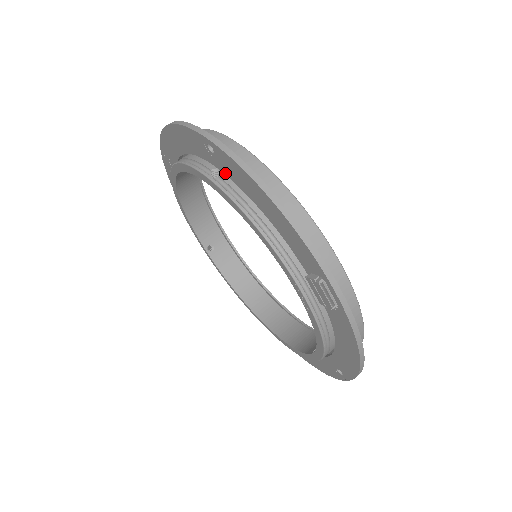
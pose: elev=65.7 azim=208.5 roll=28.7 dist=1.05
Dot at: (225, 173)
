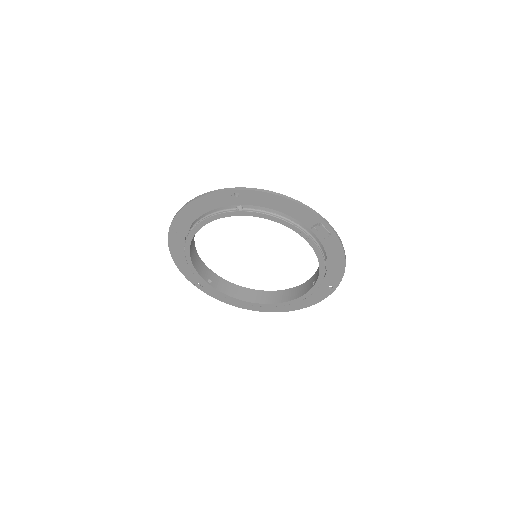
Dot at: (247, 204)
